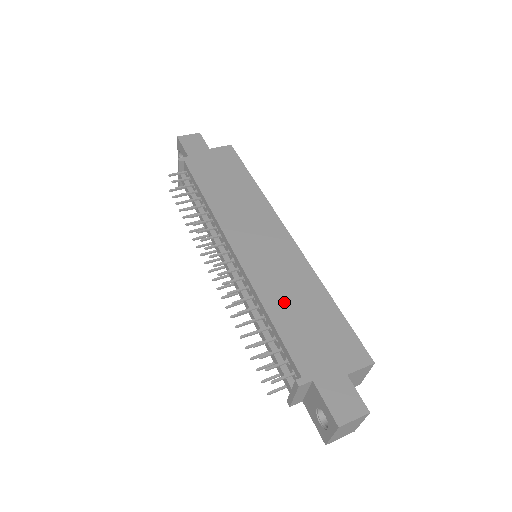
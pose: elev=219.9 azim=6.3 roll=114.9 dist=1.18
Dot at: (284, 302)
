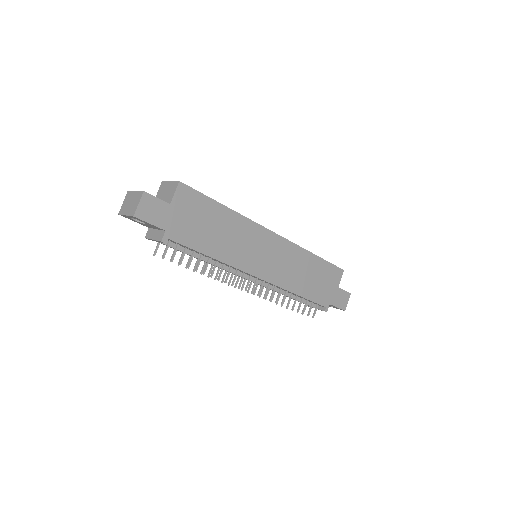
Dot at: (300, 281)
